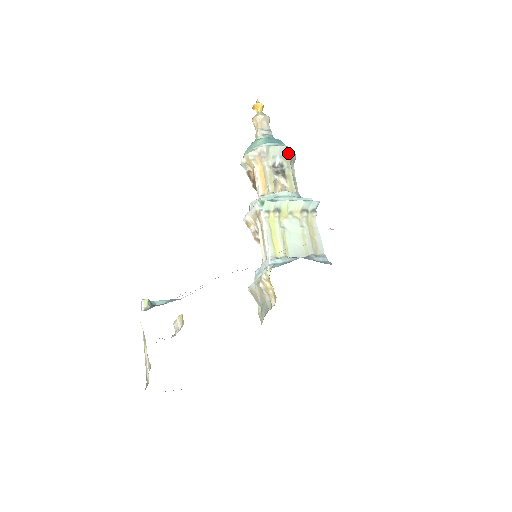
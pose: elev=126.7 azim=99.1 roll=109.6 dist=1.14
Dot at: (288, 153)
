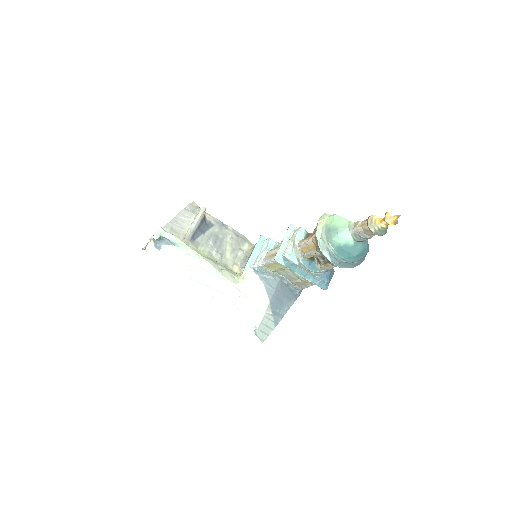
Dot at: (344, 266)
